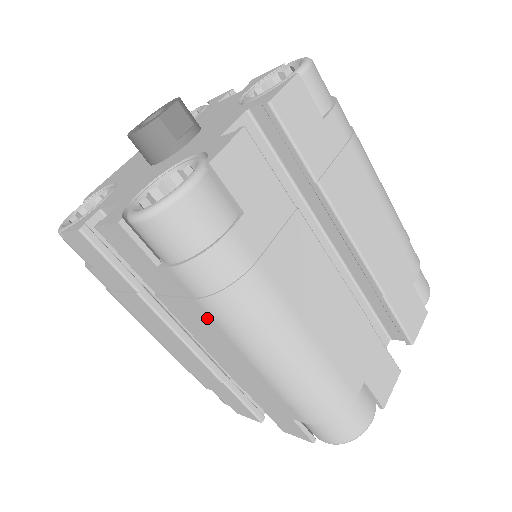
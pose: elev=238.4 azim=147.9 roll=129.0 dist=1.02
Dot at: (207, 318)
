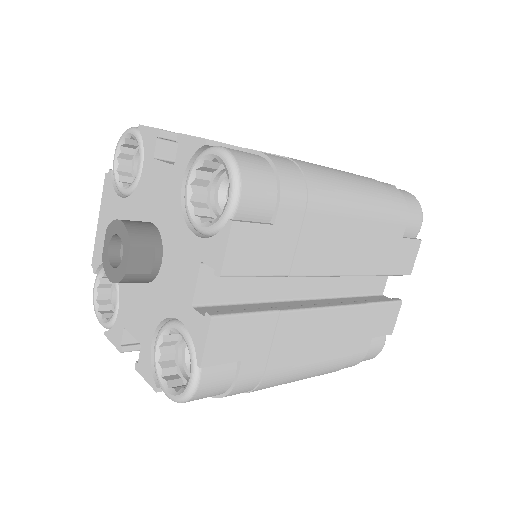
Dot at: occluded
